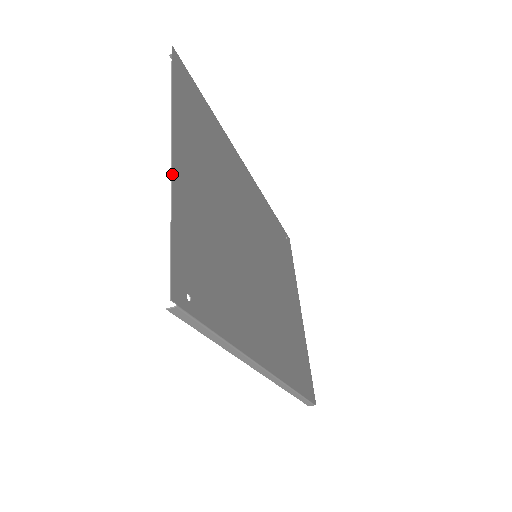
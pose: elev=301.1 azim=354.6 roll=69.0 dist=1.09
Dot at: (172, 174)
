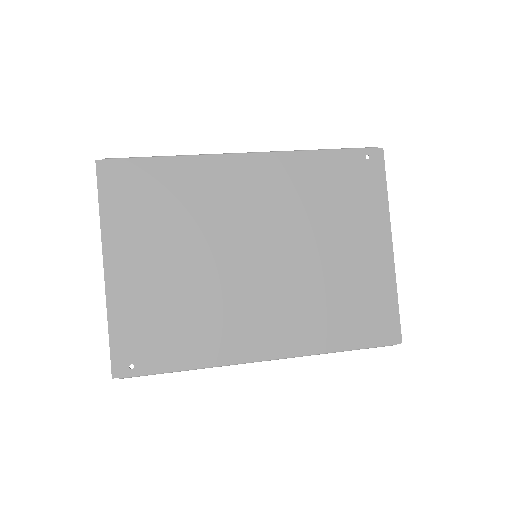
Dot at: (106, 290)
